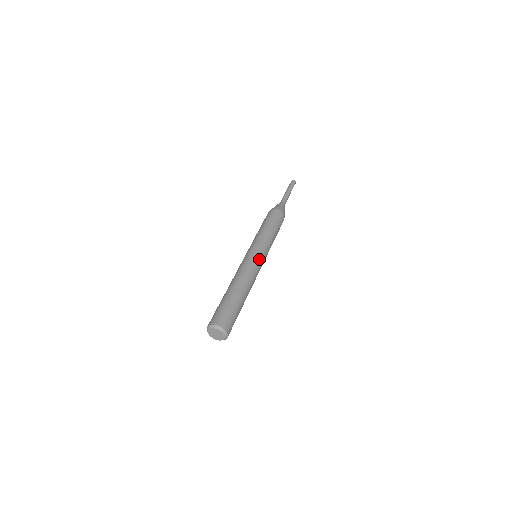
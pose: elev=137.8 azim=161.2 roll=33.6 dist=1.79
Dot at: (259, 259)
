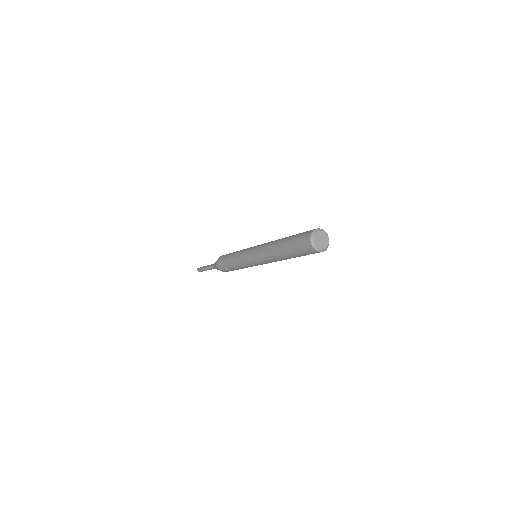
Dot at: occluded
